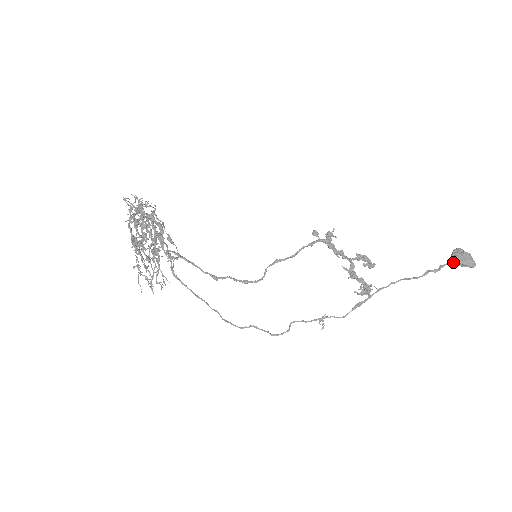
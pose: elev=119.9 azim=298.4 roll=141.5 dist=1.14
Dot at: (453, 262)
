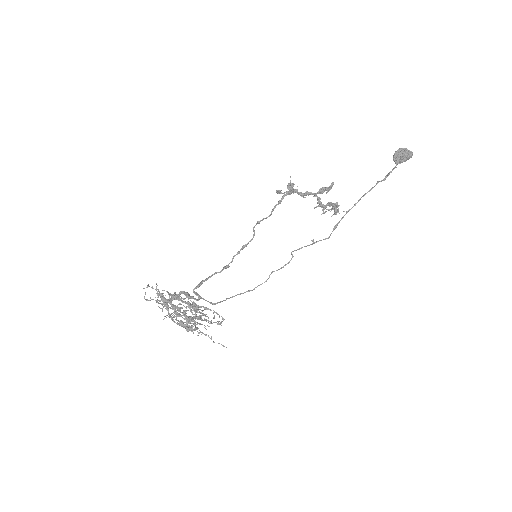
Dot at: (396, 167)
